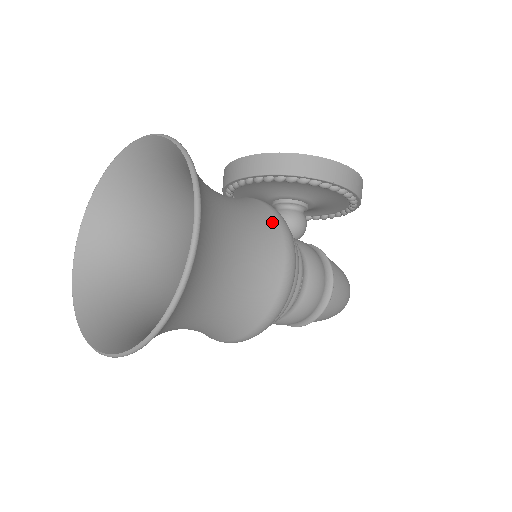
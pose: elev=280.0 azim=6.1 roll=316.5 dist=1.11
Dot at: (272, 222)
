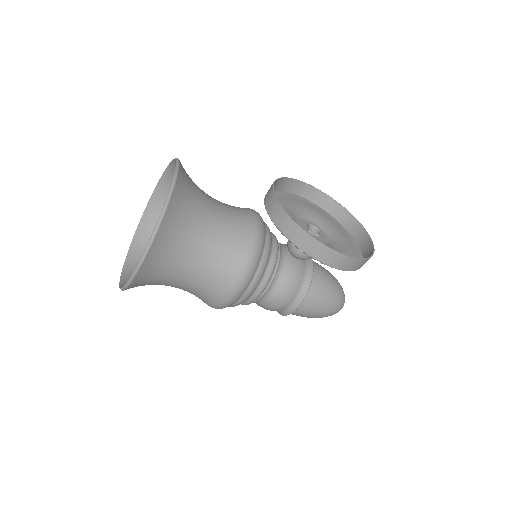
Dot at: (238, 260)
